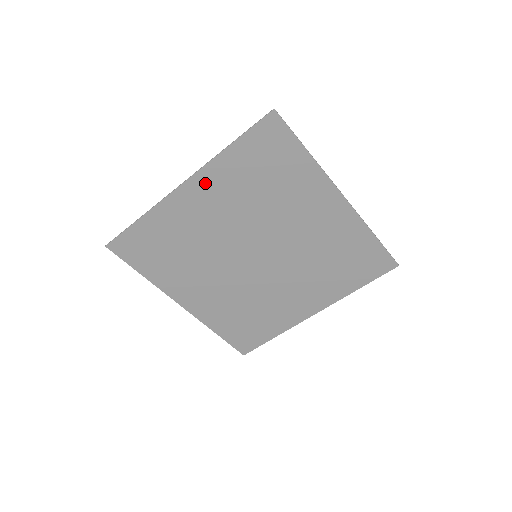
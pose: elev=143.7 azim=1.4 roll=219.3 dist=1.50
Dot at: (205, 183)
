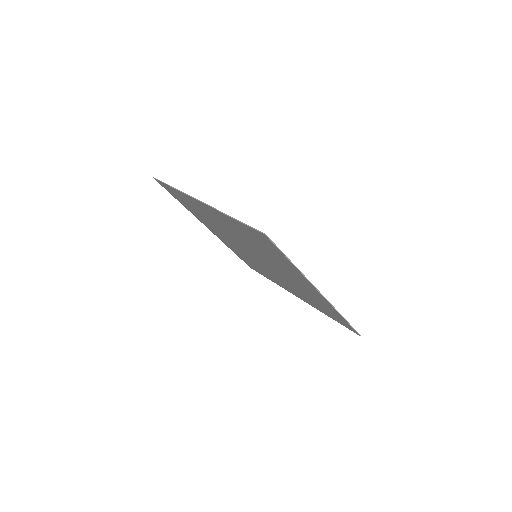
Dot at: (216, 213)
